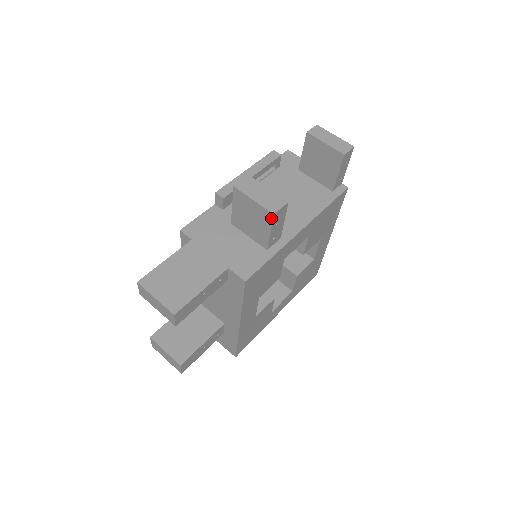
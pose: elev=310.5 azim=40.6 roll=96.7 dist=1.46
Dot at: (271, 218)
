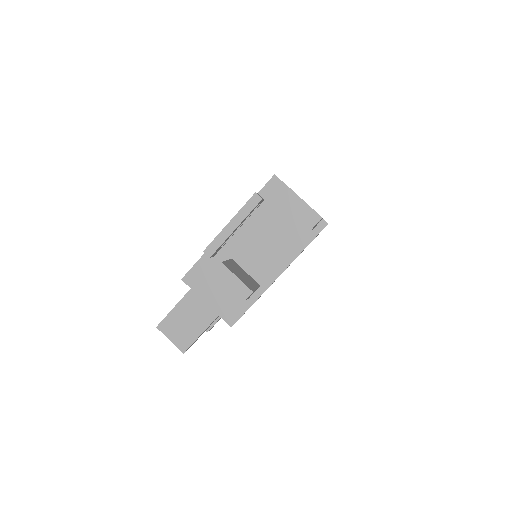
Dot at: (240, 304)
